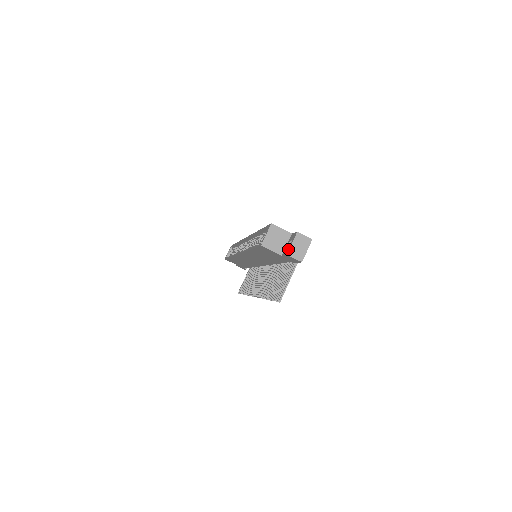
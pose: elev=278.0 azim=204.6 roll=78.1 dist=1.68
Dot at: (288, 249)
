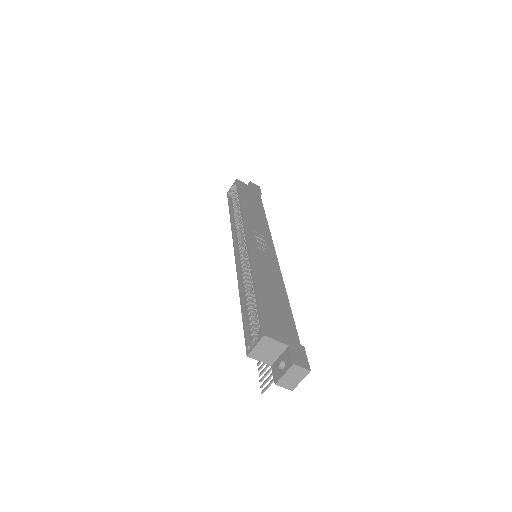
Dot at: (278, 376)
